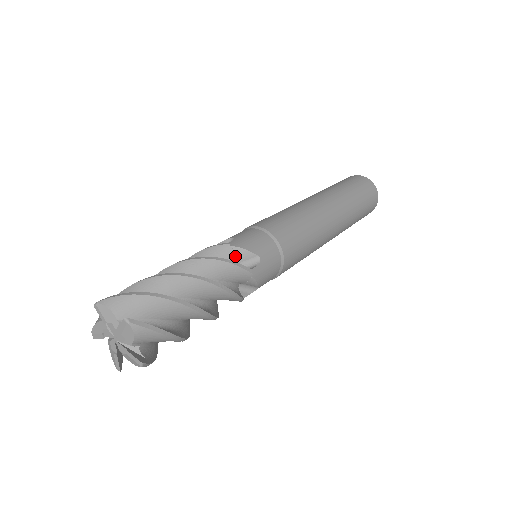
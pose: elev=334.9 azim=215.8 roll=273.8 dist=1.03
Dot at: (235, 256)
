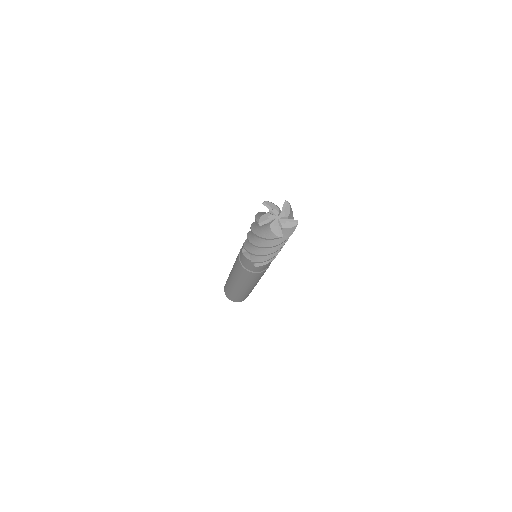
Dot at: occluded
